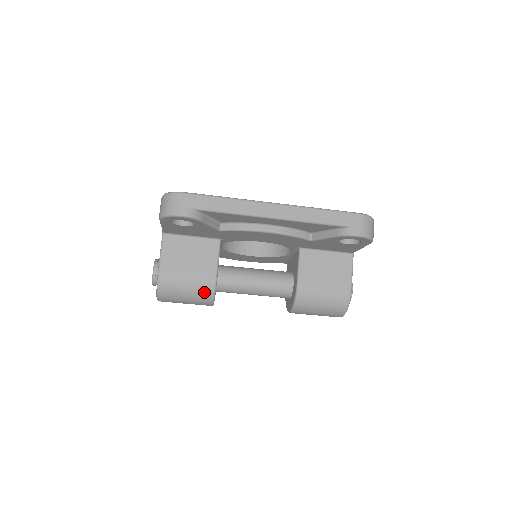
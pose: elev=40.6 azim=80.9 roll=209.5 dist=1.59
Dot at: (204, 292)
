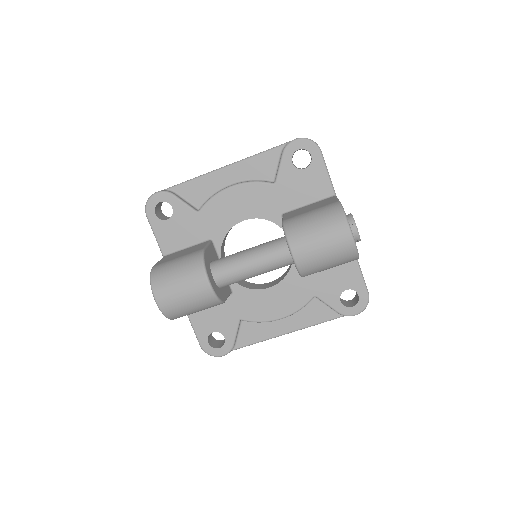
Dot at: (193, 262)
